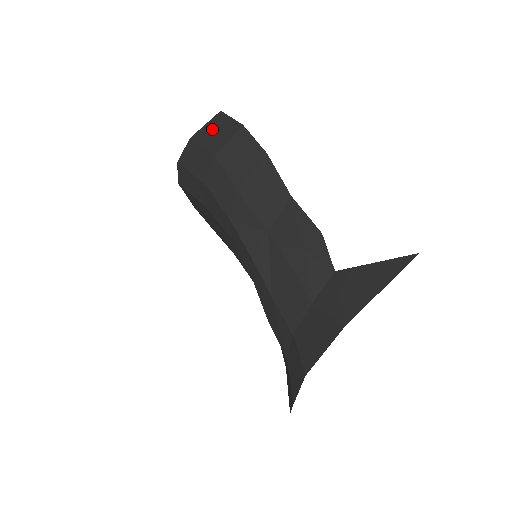
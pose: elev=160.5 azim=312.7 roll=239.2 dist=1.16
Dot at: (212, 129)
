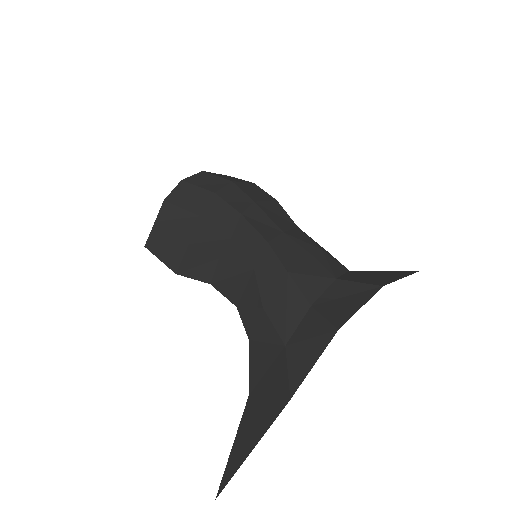
Dot at: (224, 176)
